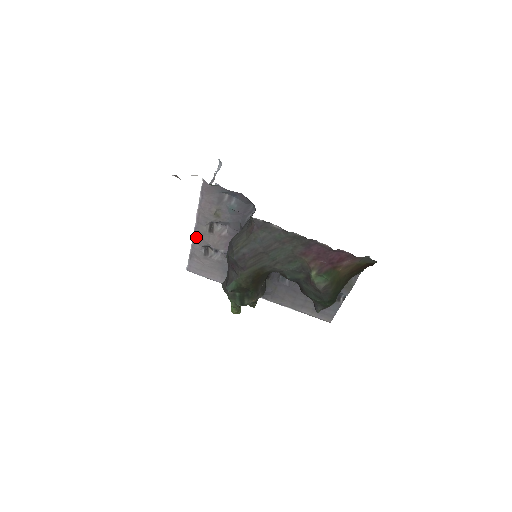
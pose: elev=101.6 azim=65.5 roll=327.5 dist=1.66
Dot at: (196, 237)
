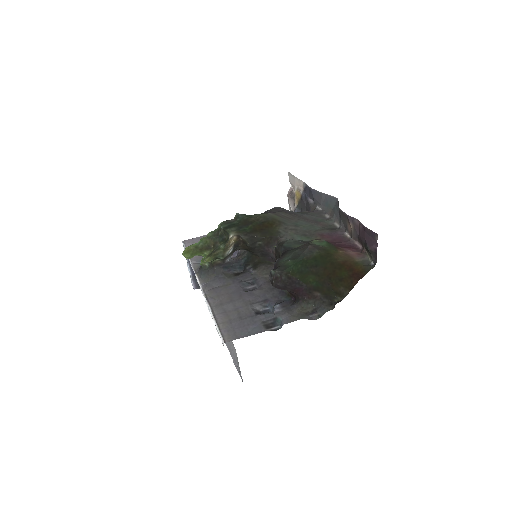
Dot at: occluded
